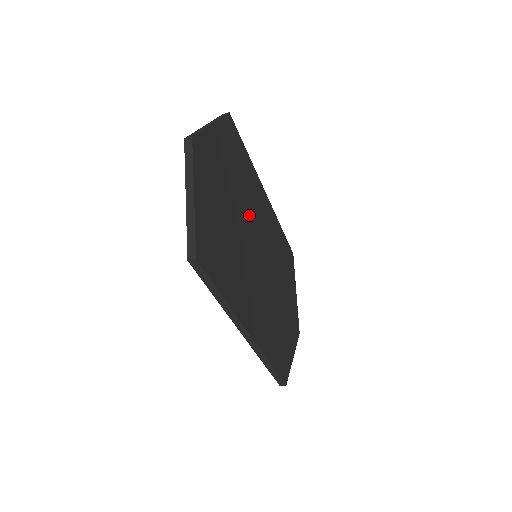
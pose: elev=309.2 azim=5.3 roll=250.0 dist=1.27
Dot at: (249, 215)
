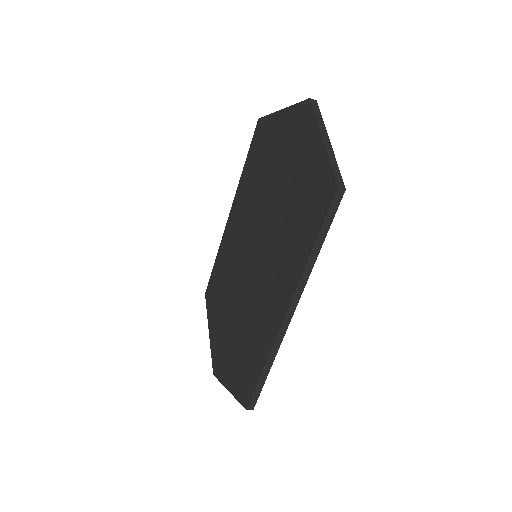
Dot at: occluded
